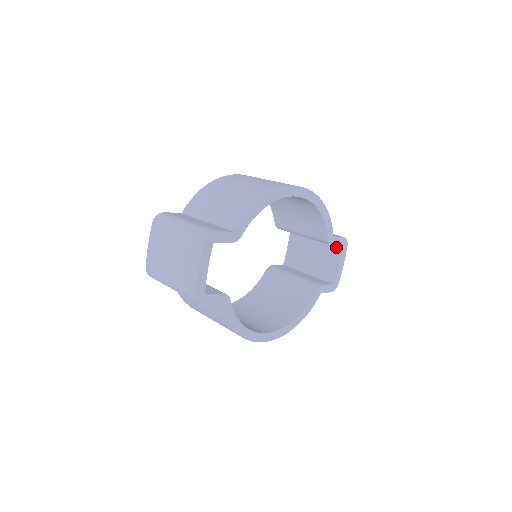
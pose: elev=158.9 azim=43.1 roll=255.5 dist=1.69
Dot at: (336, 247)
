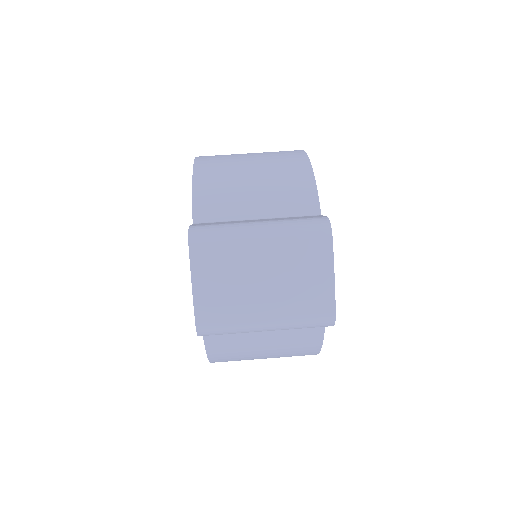
Dot at: occluded
